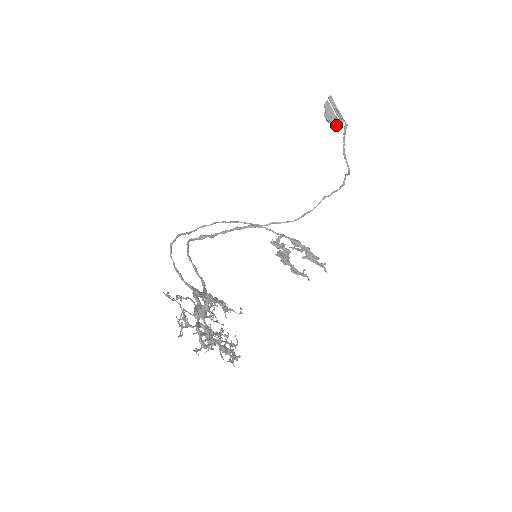
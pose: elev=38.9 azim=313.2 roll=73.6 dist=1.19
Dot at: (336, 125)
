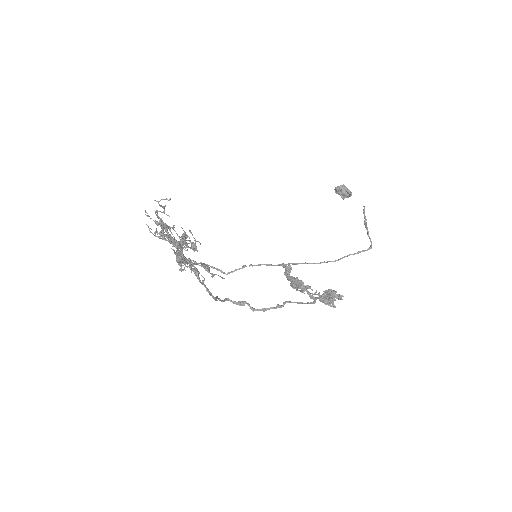
Dot at: (339, 188)
